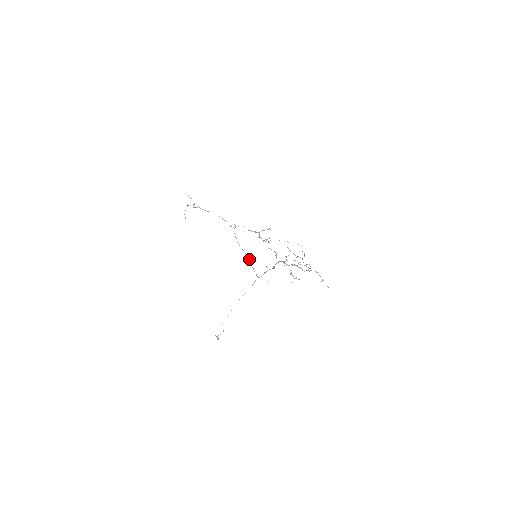
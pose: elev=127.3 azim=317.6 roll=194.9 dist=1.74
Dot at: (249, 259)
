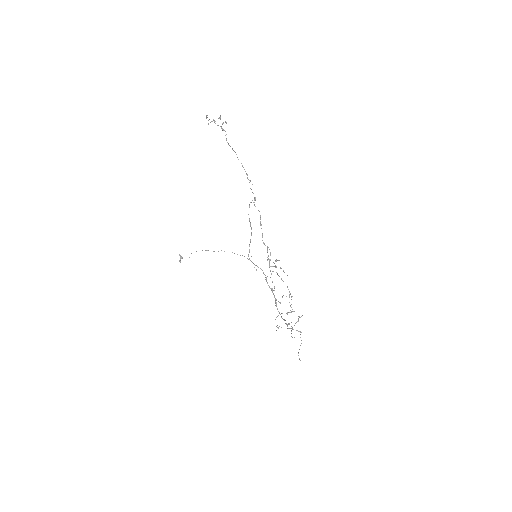
Dot at: occluded
